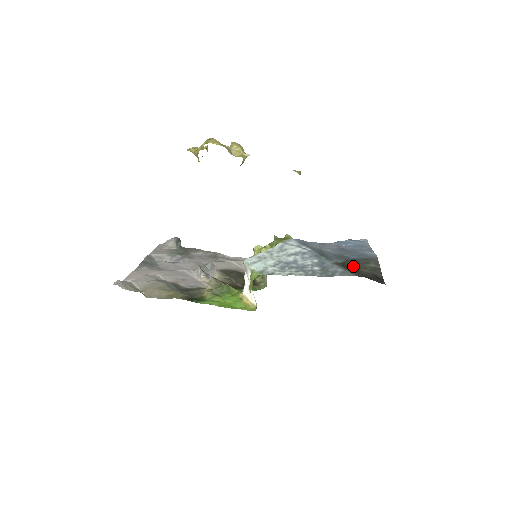
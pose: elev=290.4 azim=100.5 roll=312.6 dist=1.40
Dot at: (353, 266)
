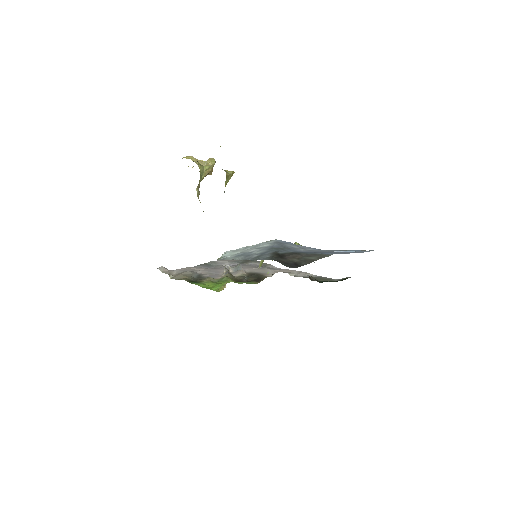
Dot at: (287, 255)
